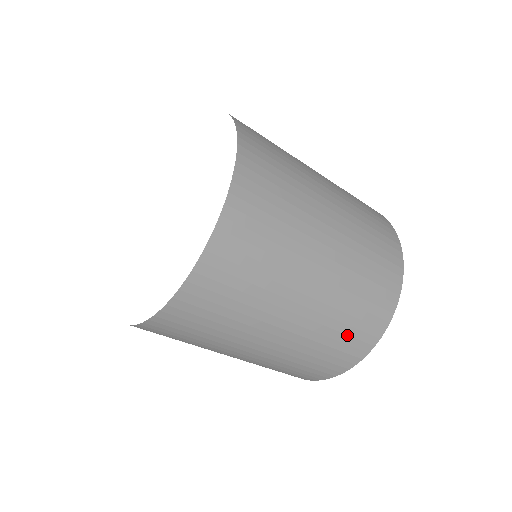
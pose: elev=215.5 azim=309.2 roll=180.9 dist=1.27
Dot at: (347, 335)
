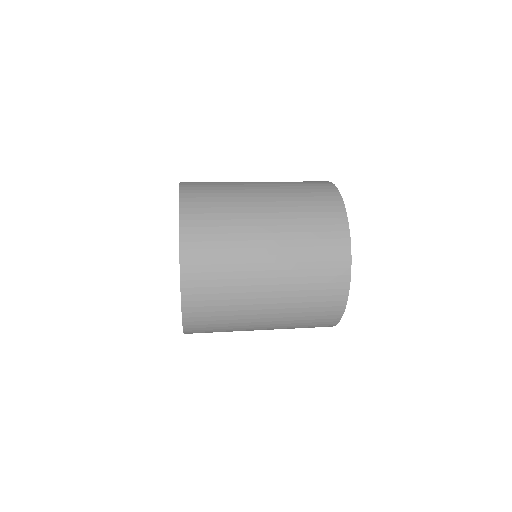
Dot at: (319, 283)
